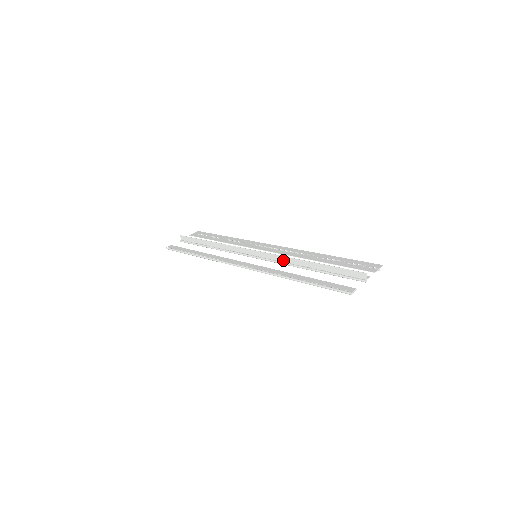
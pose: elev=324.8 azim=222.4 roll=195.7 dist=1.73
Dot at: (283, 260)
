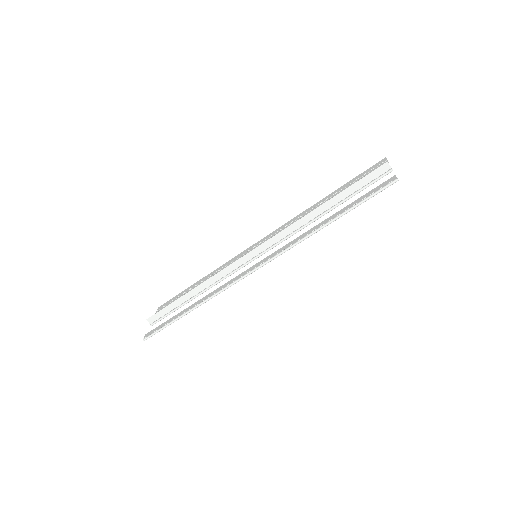
Dot at: (290, 231)
